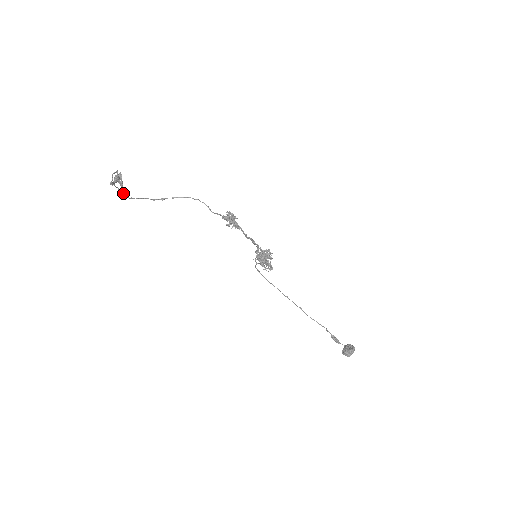
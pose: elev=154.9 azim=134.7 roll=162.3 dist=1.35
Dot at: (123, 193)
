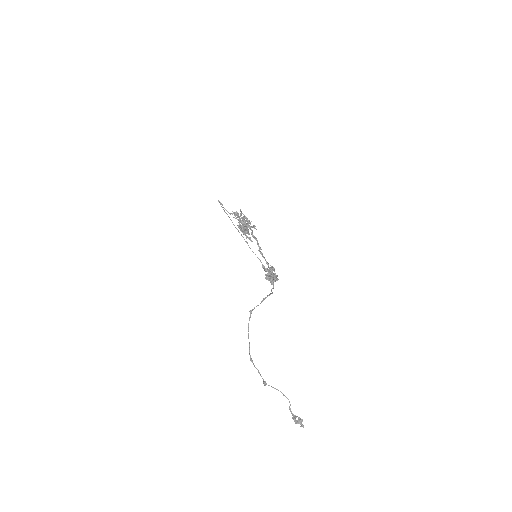
Dot at: occluded
